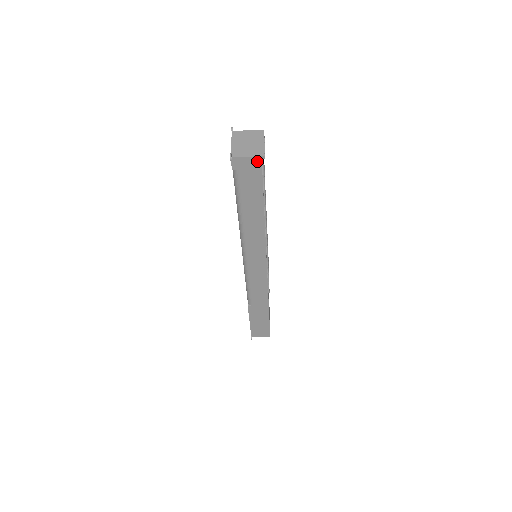
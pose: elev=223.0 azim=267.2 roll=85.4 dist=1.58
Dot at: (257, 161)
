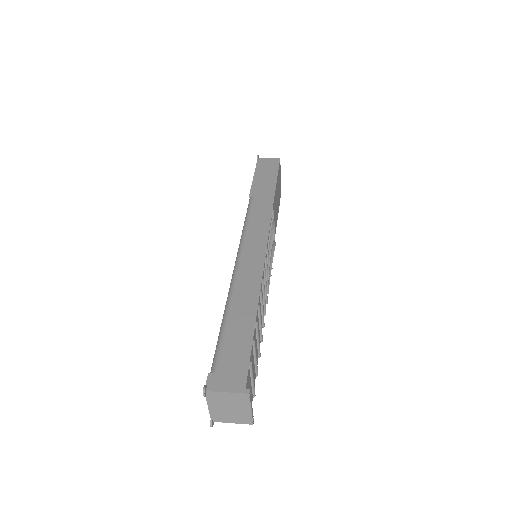
Dot at: occluded
